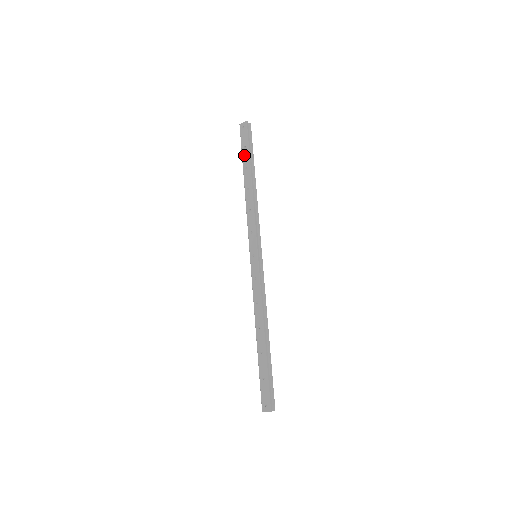
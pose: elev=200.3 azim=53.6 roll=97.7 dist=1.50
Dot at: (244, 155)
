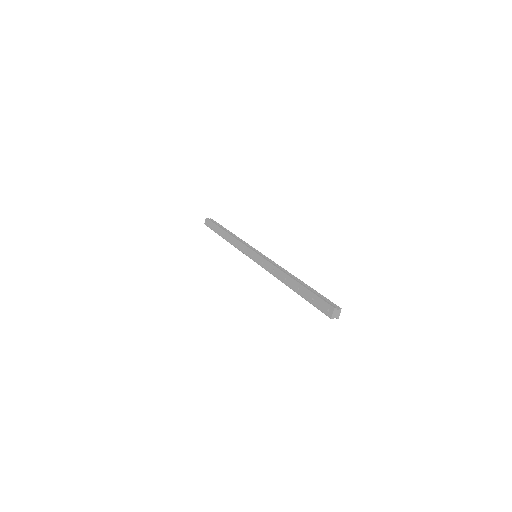
Dot at: (215, 230)
